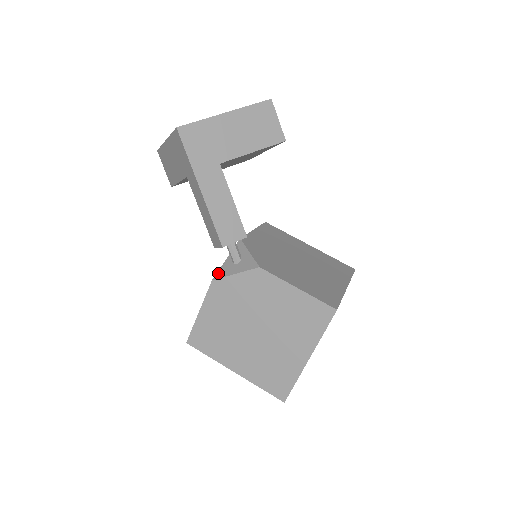
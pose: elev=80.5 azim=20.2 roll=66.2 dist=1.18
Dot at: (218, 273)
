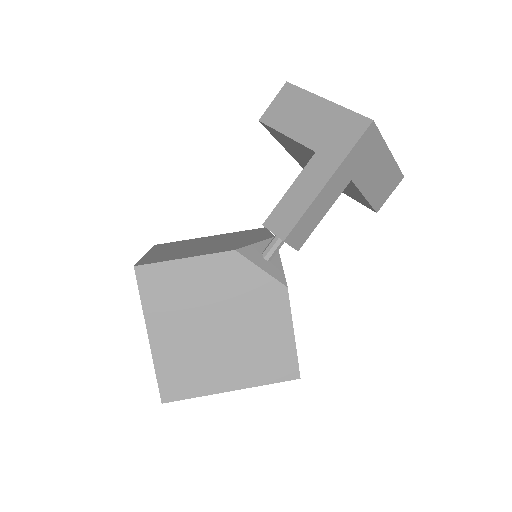
Dot at: (244, 249)
